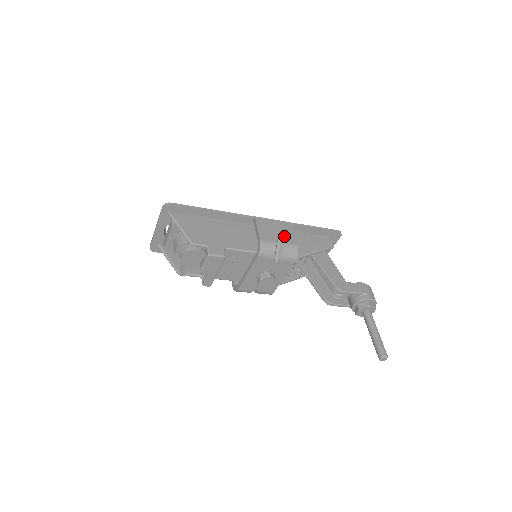
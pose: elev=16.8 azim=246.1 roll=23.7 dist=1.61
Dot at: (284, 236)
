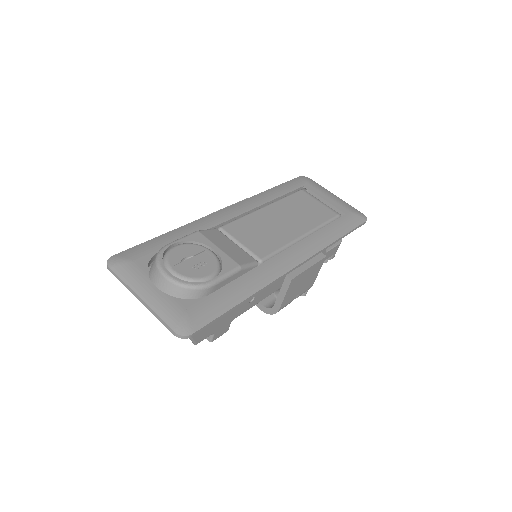
Dot at: (306, 285)
